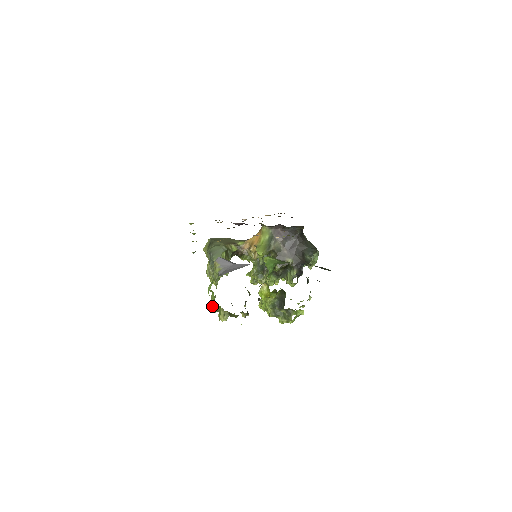
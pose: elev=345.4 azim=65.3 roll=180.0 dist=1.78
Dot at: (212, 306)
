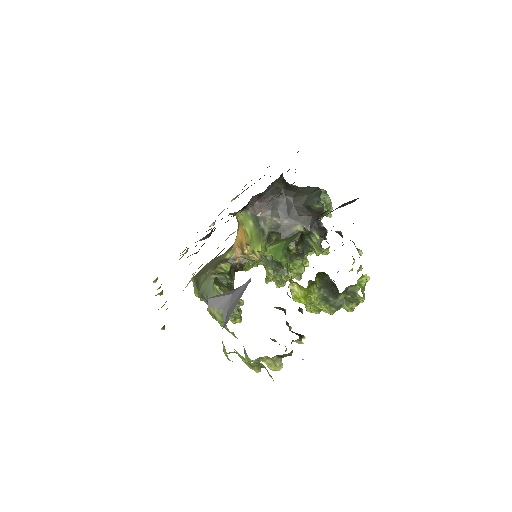
Dot at: (250, 367)
